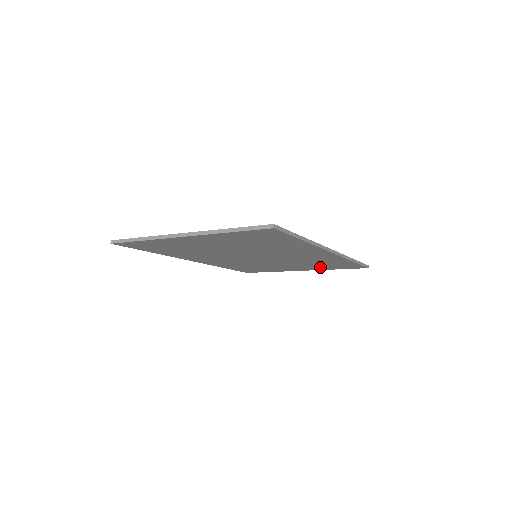
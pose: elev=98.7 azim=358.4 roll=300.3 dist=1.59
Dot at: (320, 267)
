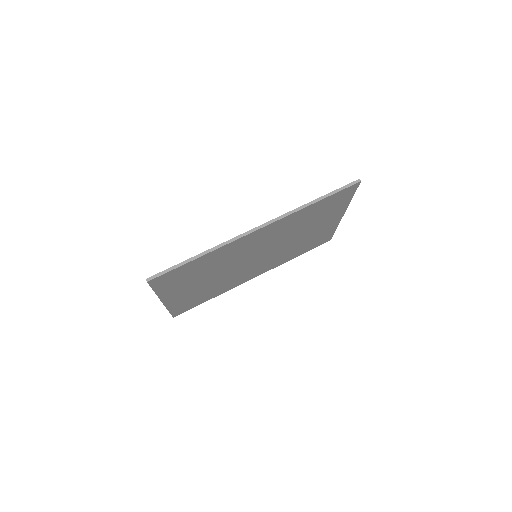
Dot at: (332, 211)
